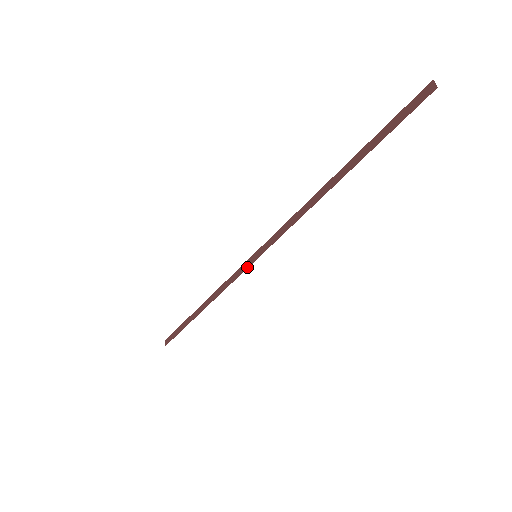
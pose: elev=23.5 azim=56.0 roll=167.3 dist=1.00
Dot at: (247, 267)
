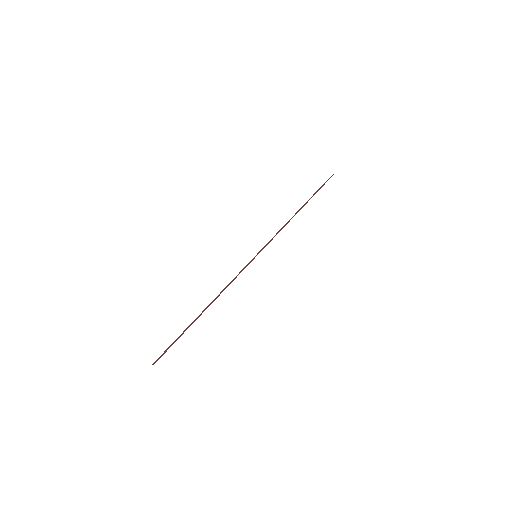
Dot at: occluded
